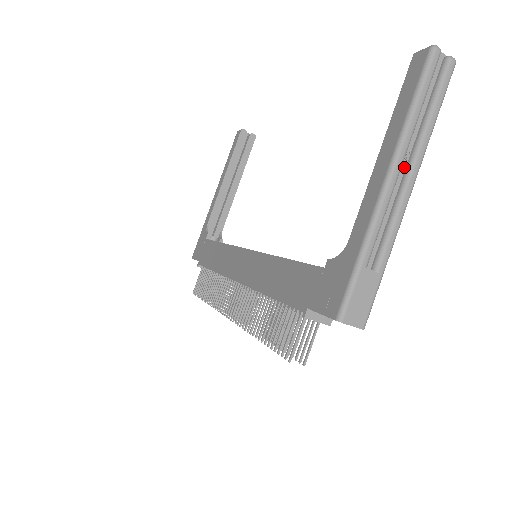
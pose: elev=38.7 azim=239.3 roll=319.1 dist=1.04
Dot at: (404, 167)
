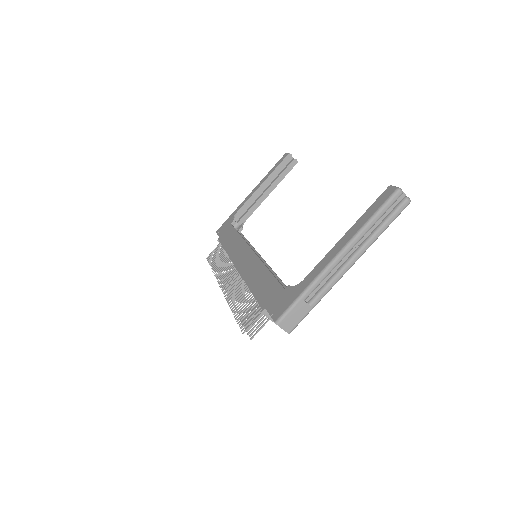
Dot at: (352, 252)
